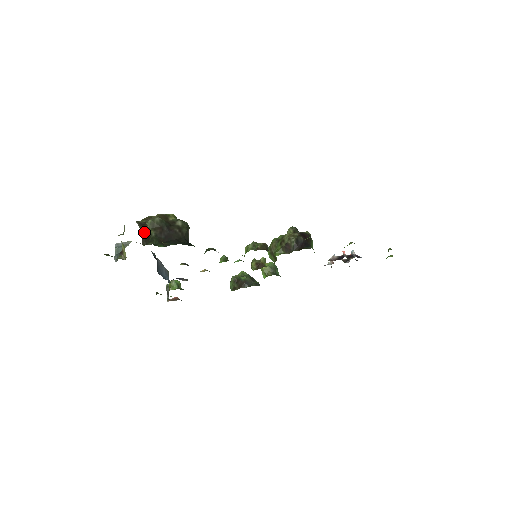
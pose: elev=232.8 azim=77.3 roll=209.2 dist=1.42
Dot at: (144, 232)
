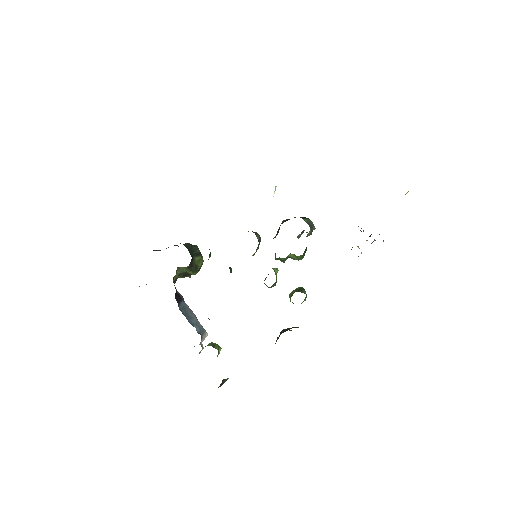
Dot at: (156, 250)
